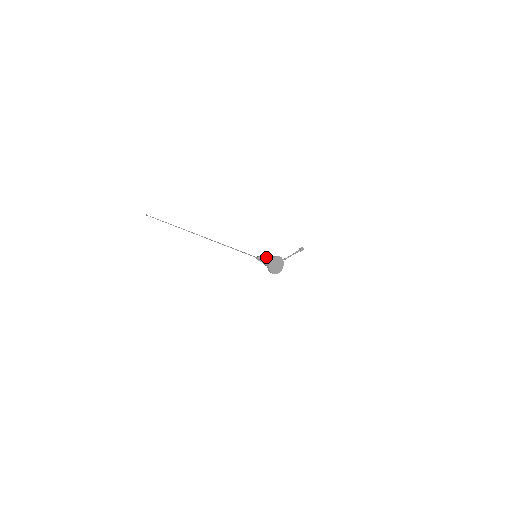
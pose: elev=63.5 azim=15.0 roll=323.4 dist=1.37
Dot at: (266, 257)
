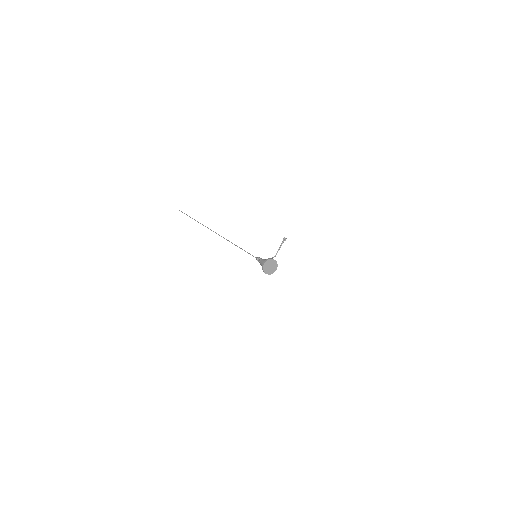
Dot at: (261, 260)
